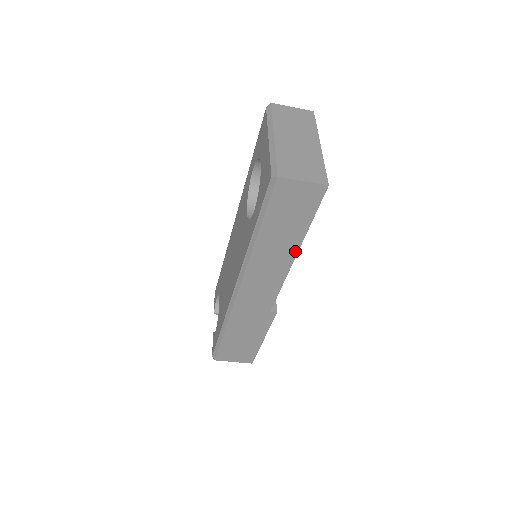
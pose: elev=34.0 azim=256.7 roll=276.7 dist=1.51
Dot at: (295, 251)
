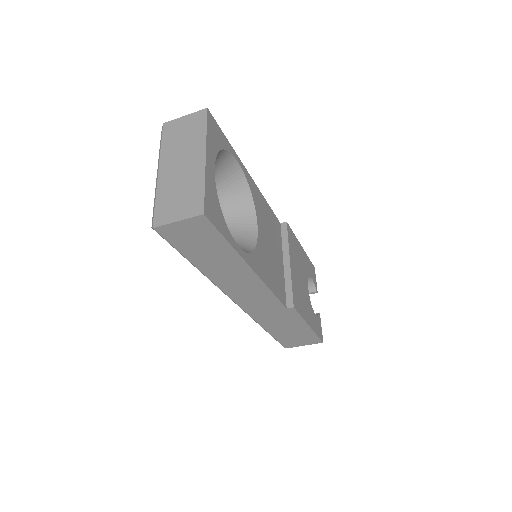
Dot at: (245, 266)
